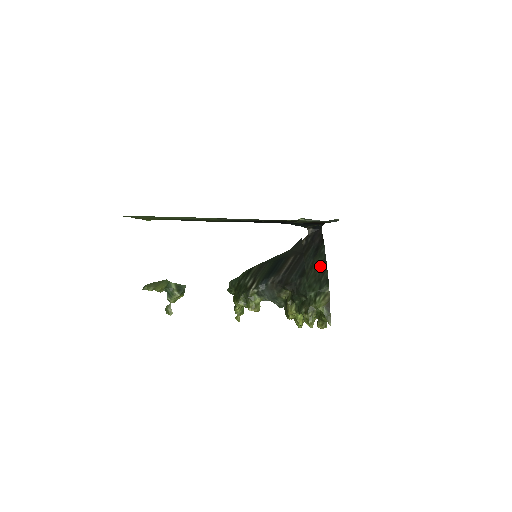
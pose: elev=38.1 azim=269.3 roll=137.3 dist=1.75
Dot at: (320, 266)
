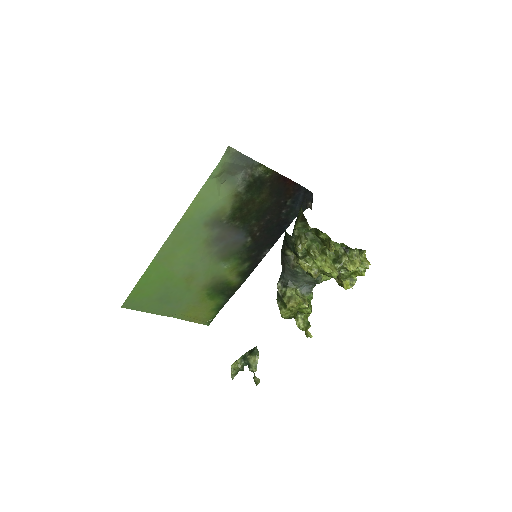
Dot at: occluded
